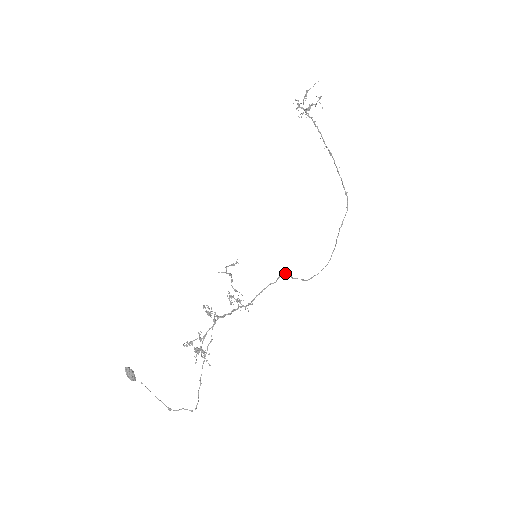
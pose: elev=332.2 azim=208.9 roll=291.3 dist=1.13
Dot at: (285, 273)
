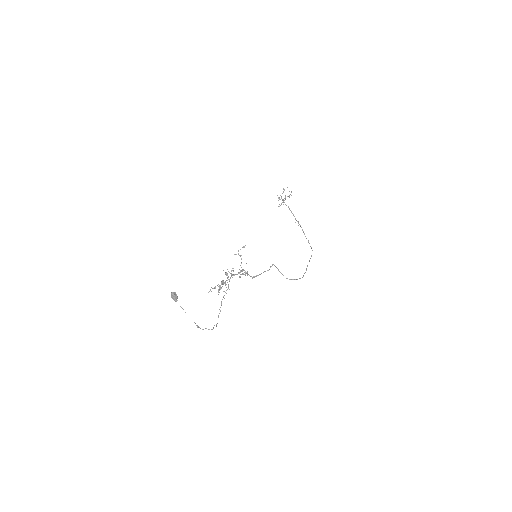
Dot at: occluded
